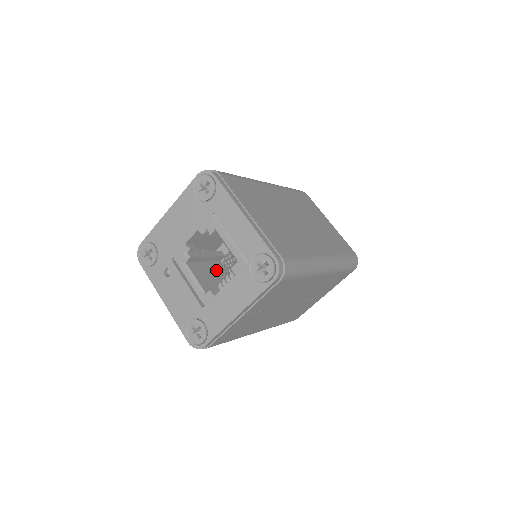
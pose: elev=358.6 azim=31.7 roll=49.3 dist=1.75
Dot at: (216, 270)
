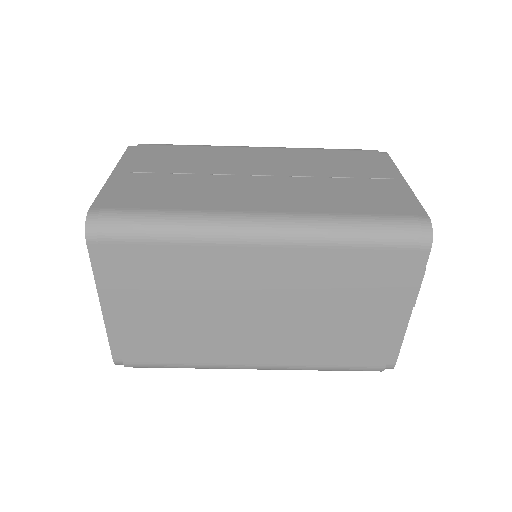
Dot at: occluded
